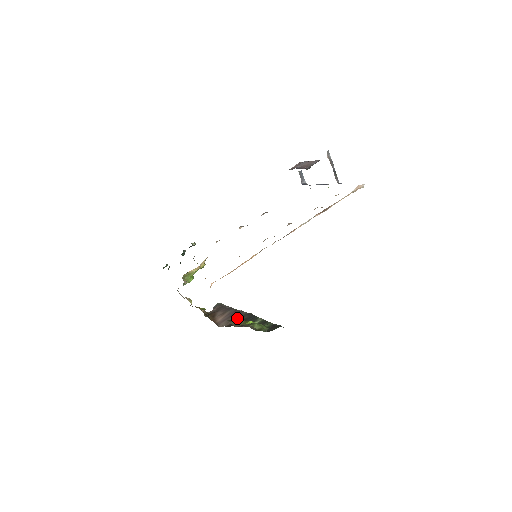
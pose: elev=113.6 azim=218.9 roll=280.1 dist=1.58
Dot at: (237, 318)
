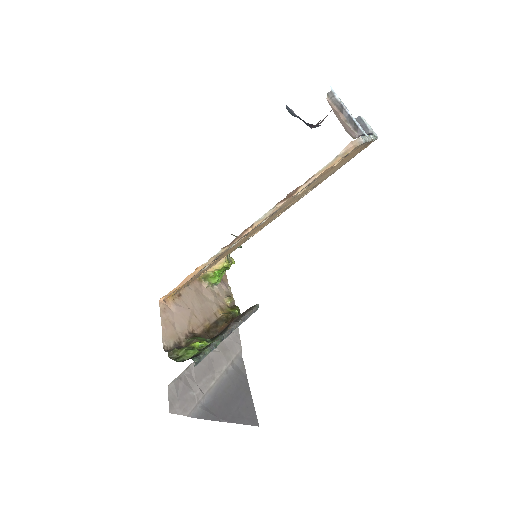
Dot at: occluded
